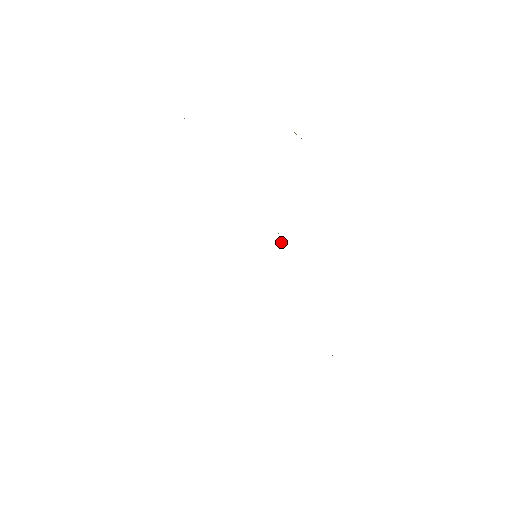
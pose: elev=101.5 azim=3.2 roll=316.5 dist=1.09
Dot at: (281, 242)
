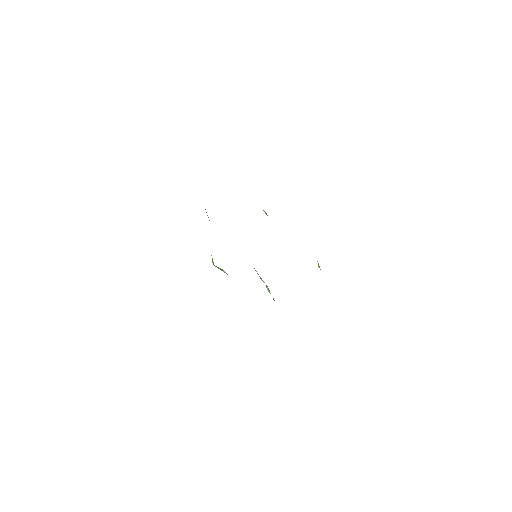
Dot at: occluded
